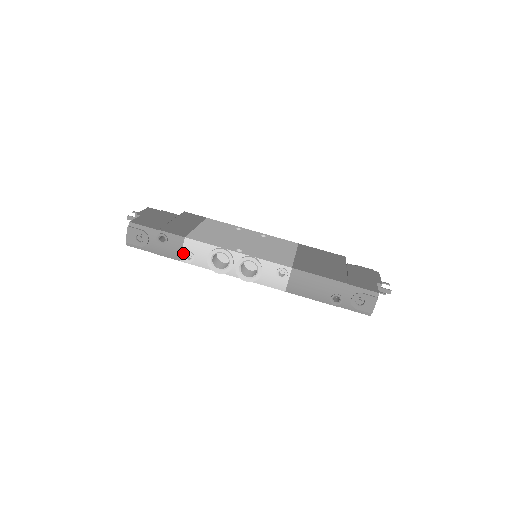
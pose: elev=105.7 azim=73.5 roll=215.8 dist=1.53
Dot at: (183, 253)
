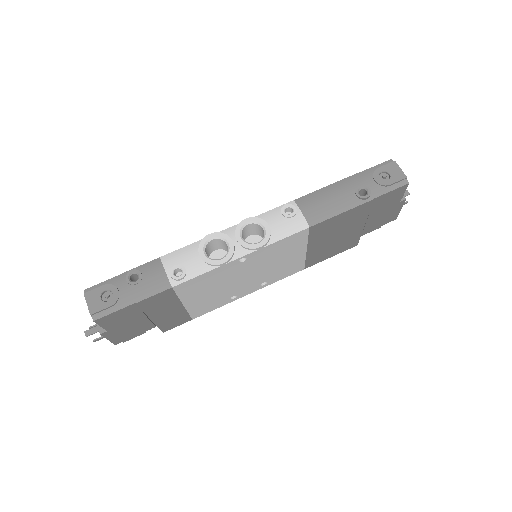
Dot at: (169, 274)
